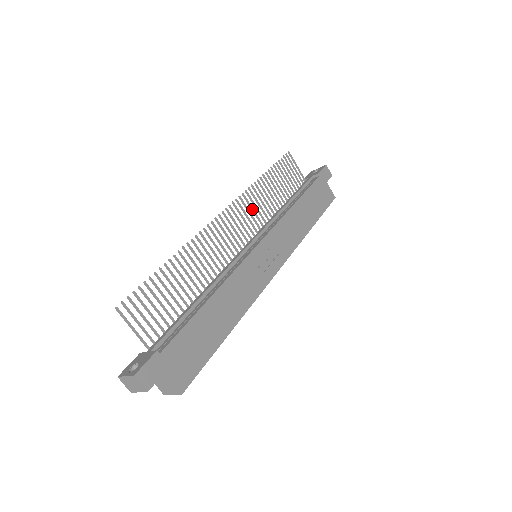
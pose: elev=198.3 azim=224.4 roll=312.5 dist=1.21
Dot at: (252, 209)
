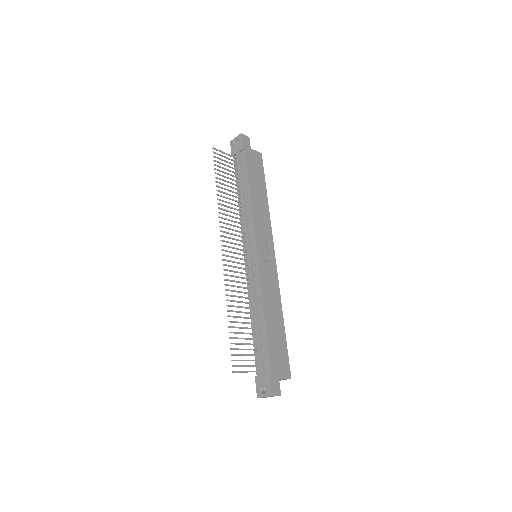
Dot at: (231, 225)
